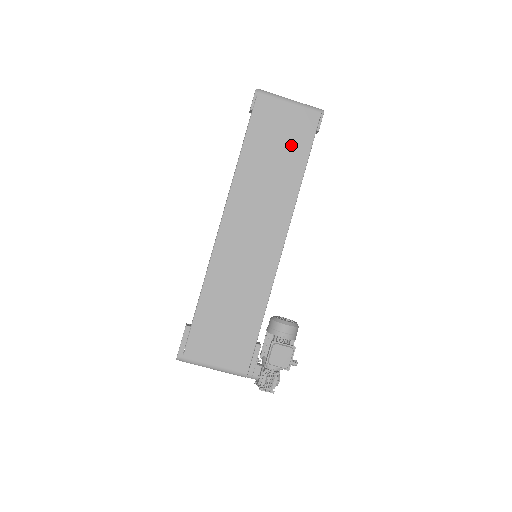
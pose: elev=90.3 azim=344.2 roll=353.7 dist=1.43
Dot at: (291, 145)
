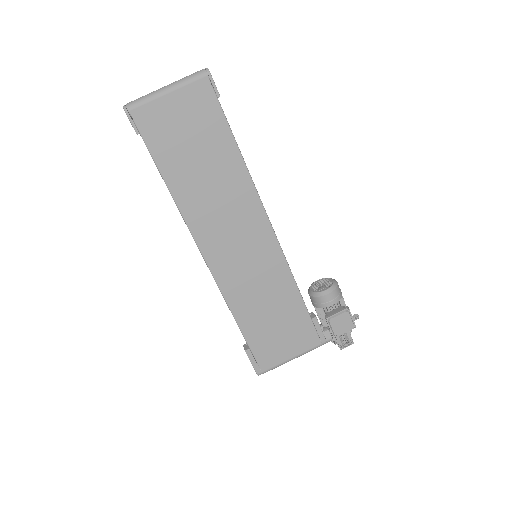
Dot at: (205, 135)
